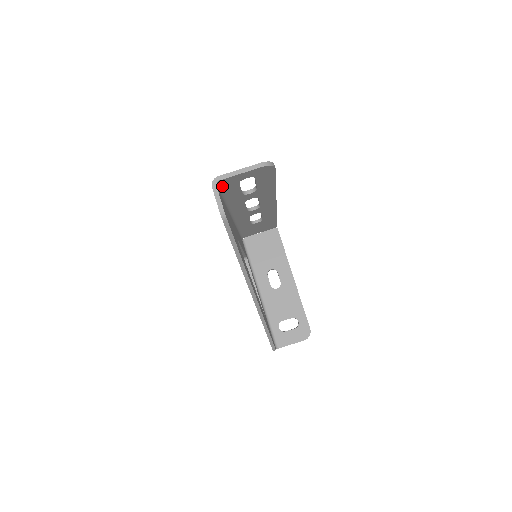
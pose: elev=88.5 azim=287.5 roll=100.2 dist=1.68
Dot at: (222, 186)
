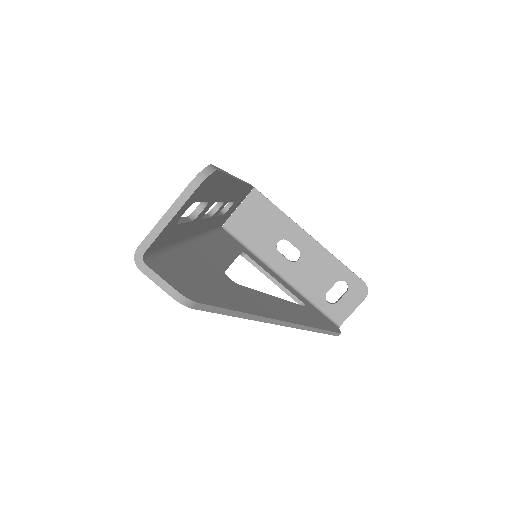
Dot at: (155, 248)
